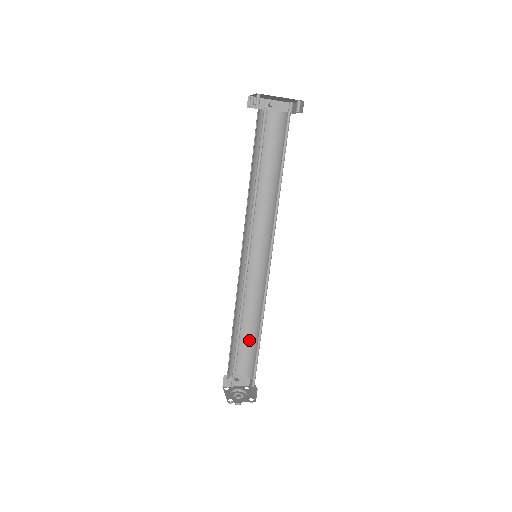
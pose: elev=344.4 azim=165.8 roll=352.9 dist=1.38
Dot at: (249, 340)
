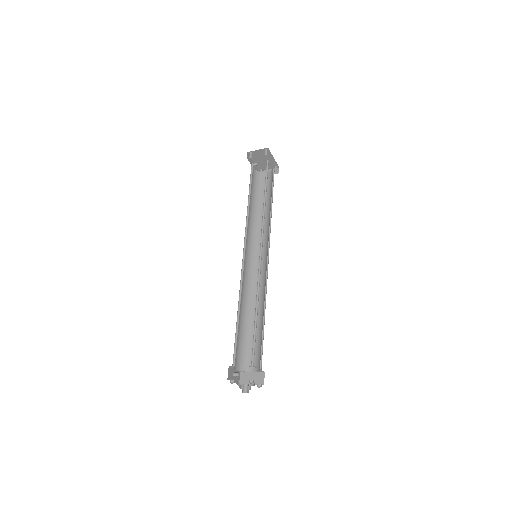
Dot at: (243, 334)
